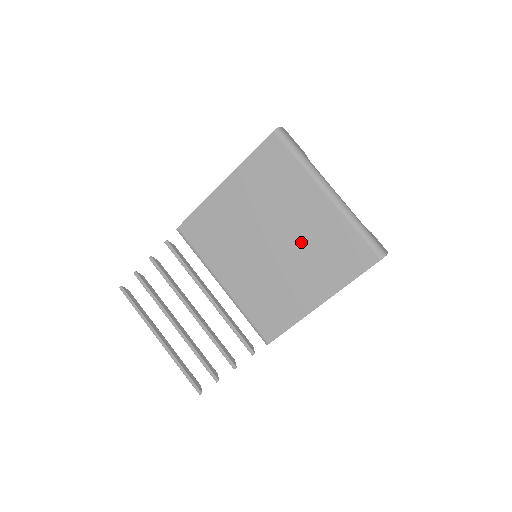
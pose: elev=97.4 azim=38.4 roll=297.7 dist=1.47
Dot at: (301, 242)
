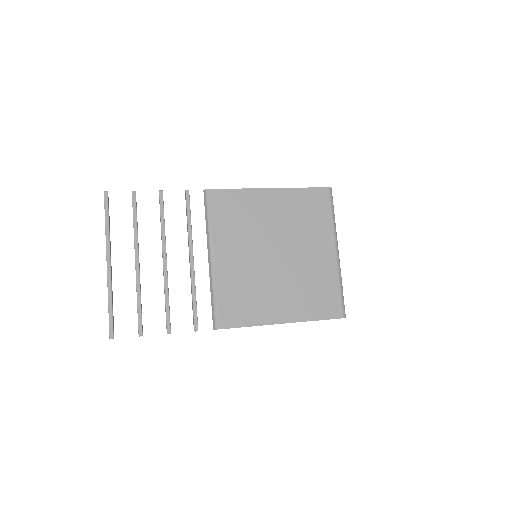
Dot at: (299, 270)
